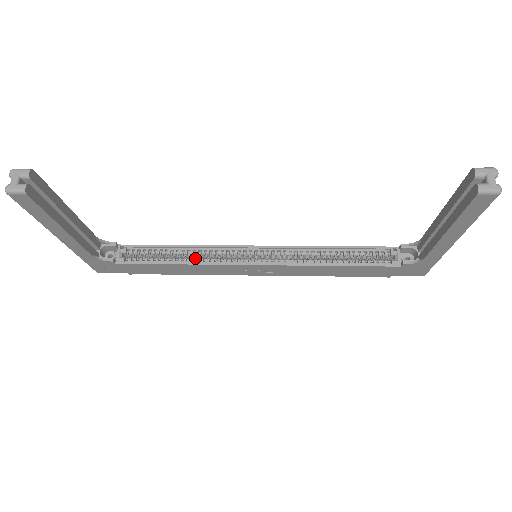
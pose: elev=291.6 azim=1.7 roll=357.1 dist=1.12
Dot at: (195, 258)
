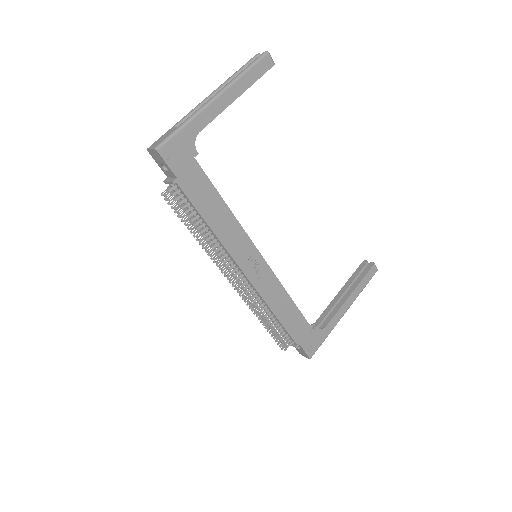
Dot at: occluded
